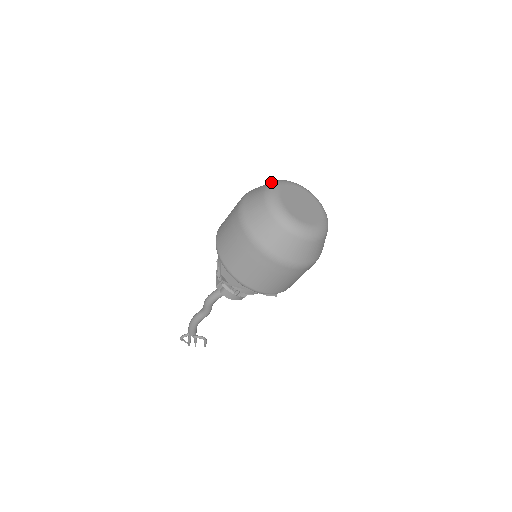
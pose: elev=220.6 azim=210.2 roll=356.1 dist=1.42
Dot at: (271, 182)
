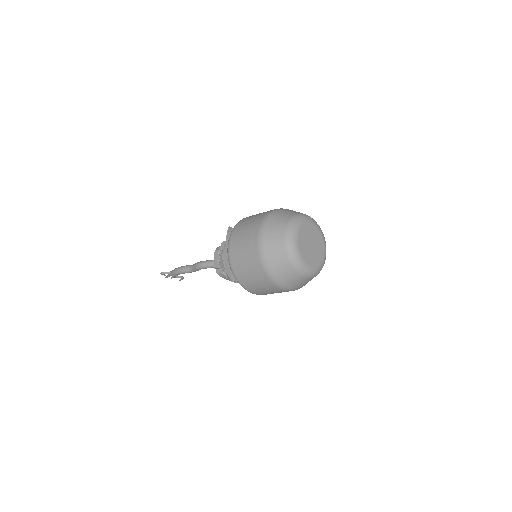
Dot at: (291, 220)
